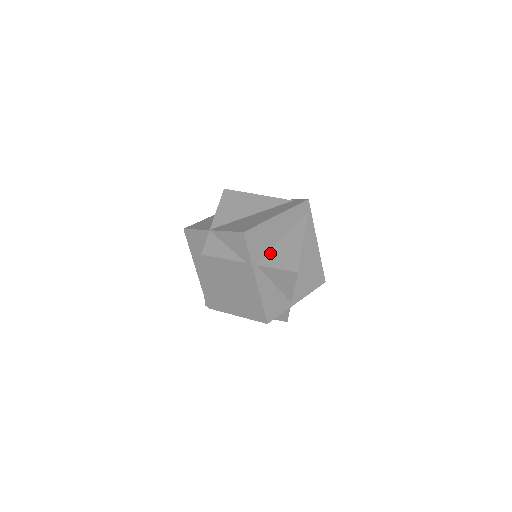
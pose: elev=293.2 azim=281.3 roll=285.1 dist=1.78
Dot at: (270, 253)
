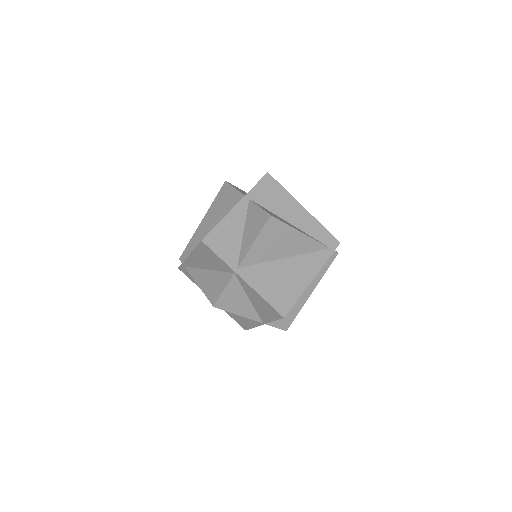
Dot at: (268, 210)
